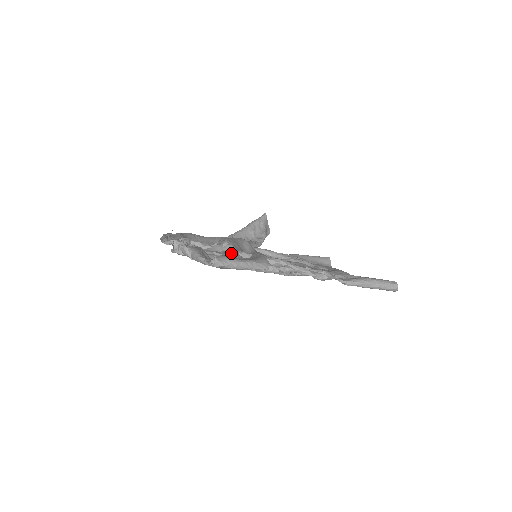
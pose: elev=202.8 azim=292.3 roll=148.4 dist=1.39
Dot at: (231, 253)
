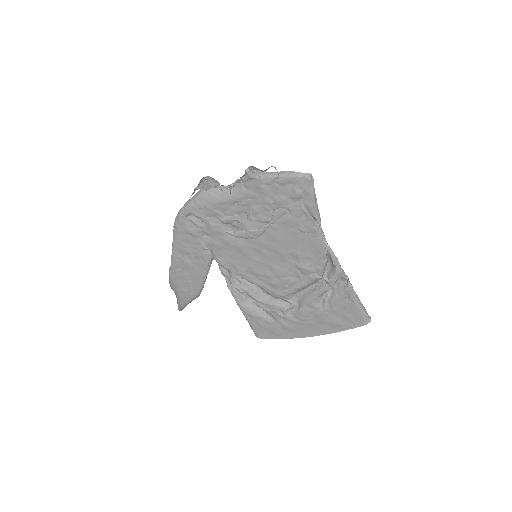
Dot at: occluded
